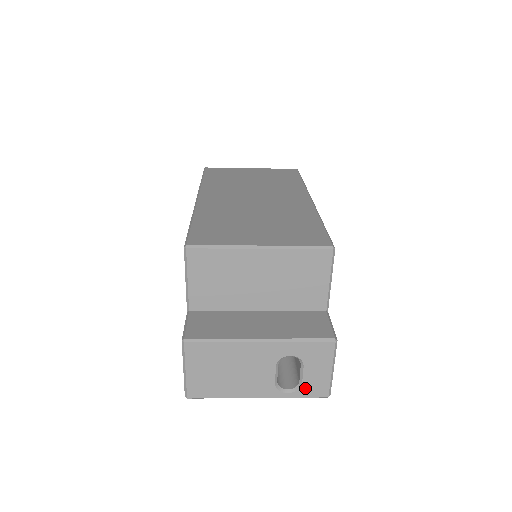
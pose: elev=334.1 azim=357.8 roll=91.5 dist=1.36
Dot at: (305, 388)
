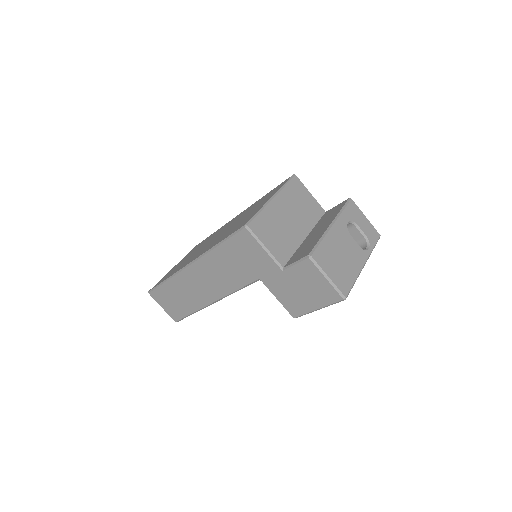
Dot at: (370, 238)
